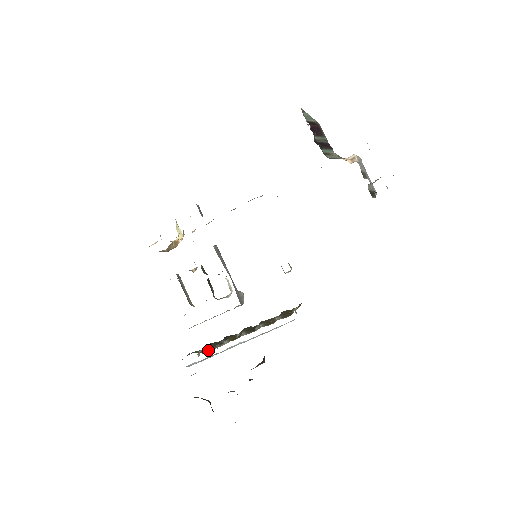
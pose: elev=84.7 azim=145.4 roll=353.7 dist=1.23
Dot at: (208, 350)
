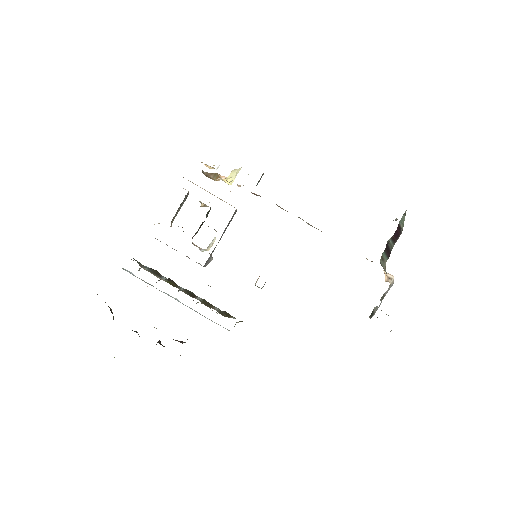
Dot at: (146, 268)
